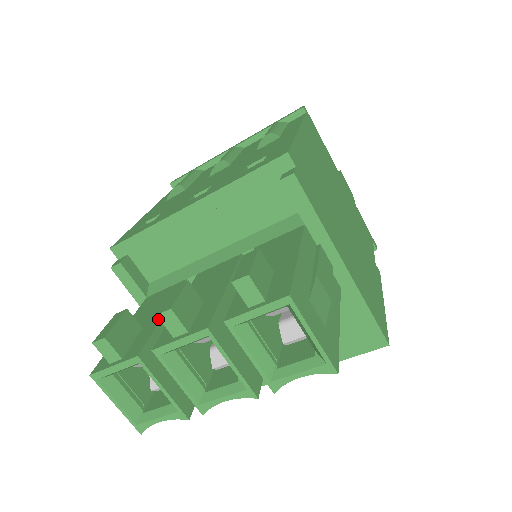
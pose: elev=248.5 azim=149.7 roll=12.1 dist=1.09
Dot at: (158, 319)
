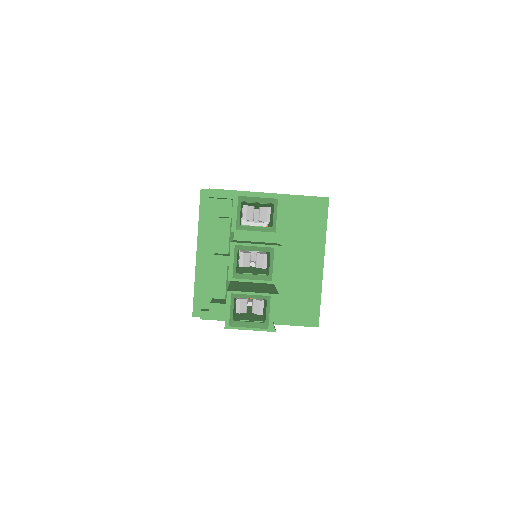
Dot at: occluded
